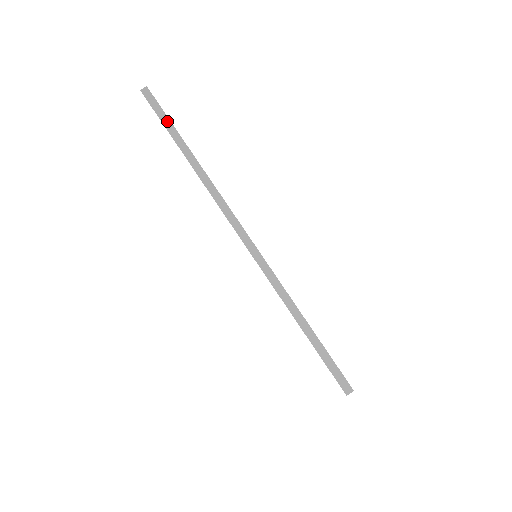
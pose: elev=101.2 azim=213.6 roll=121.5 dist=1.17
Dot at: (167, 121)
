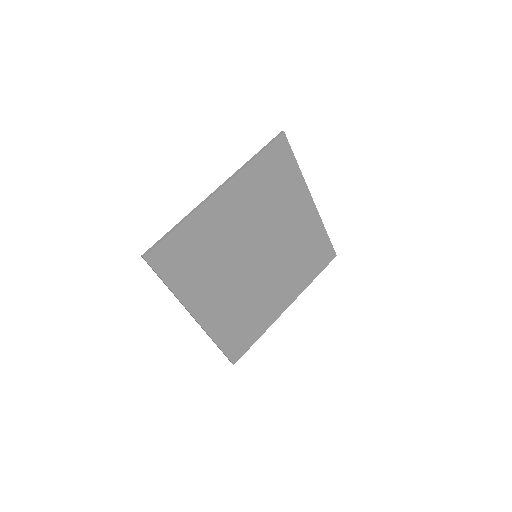
Dot at: occluded
